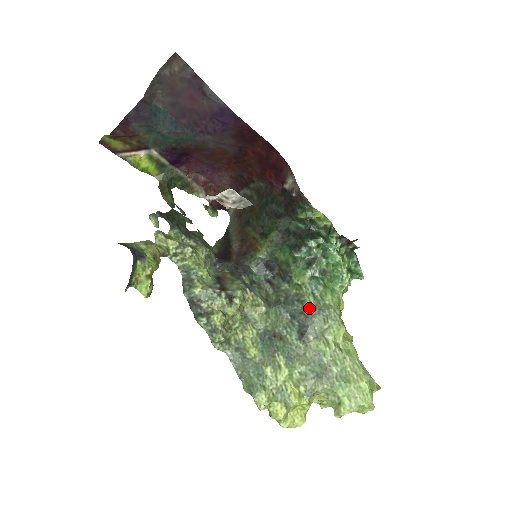
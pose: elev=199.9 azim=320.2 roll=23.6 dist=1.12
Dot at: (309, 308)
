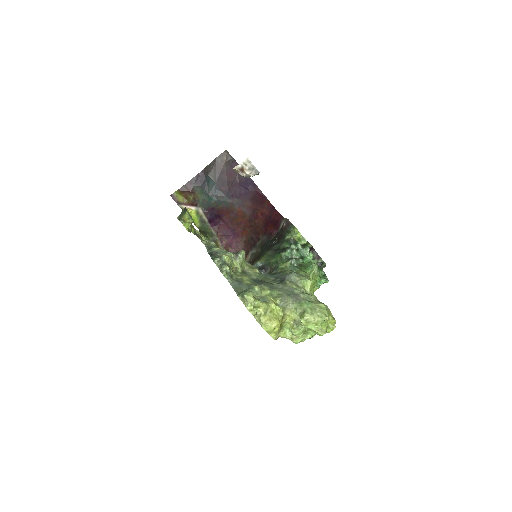
Dot at: (288, 272)
